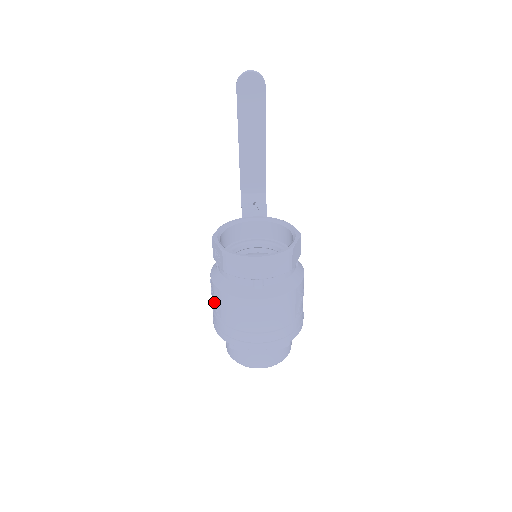
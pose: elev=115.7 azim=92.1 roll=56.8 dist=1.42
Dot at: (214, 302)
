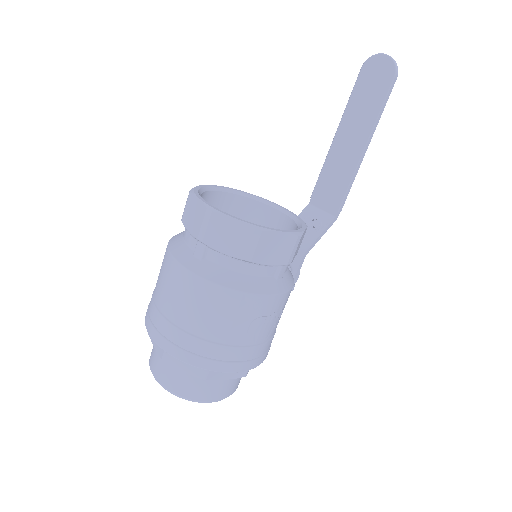
Dot at: occluded
